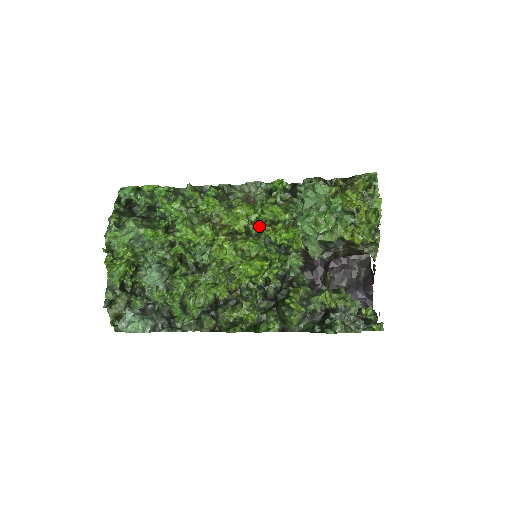
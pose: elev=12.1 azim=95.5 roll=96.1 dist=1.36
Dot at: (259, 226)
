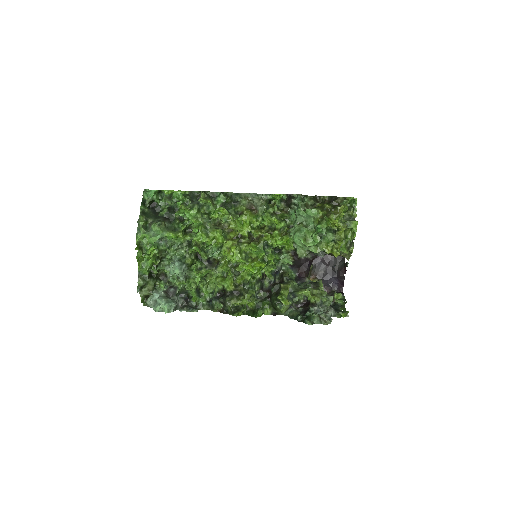
Dot at: (259, 233)
